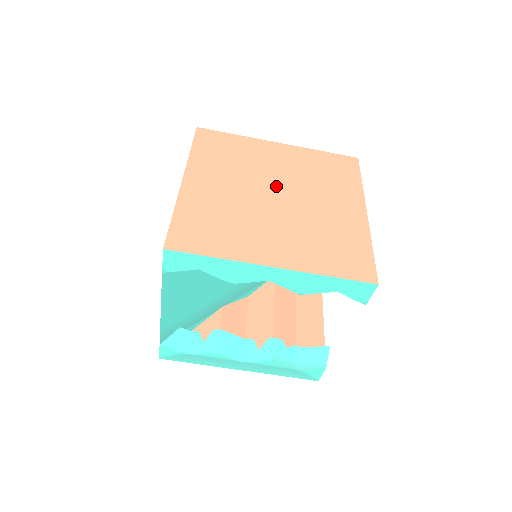
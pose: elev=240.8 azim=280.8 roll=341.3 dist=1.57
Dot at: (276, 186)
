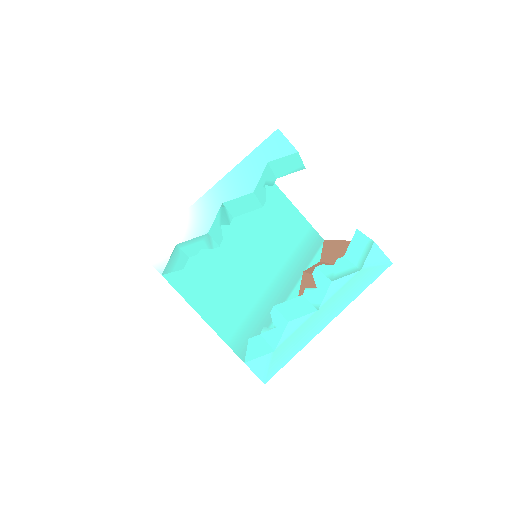
Dot at: occluded
